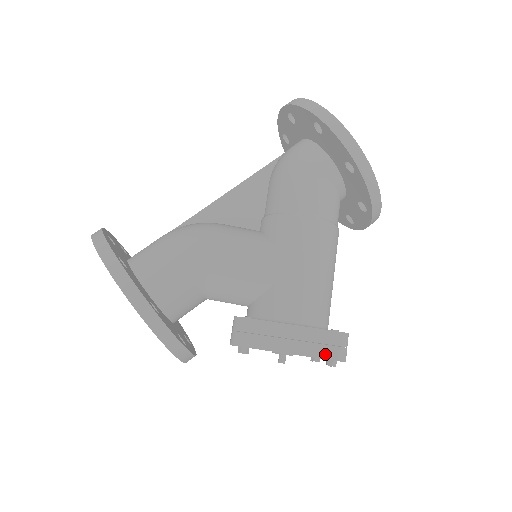
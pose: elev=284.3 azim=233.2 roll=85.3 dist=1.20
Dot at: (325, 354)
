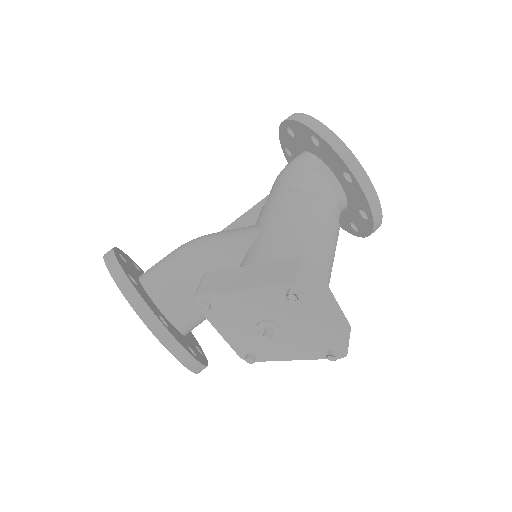
Dot at: (279, 280)
